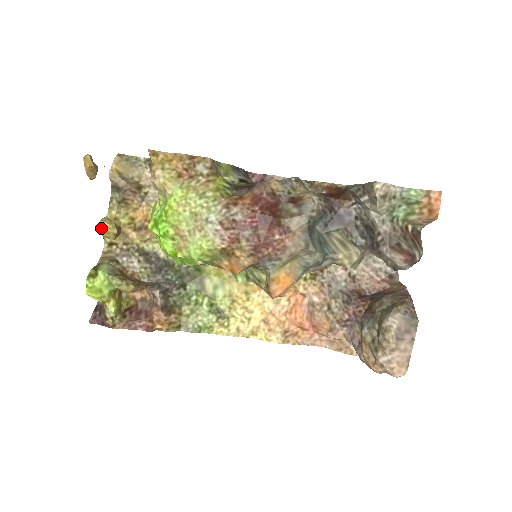
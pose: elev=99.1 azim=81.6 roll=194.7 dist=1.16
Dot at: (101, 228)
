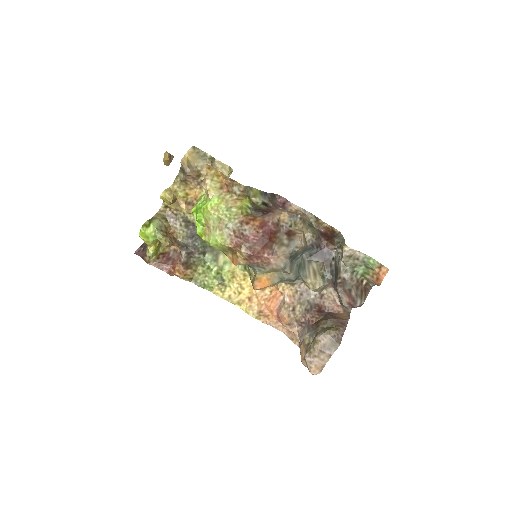
Dot at: (163, 196)
